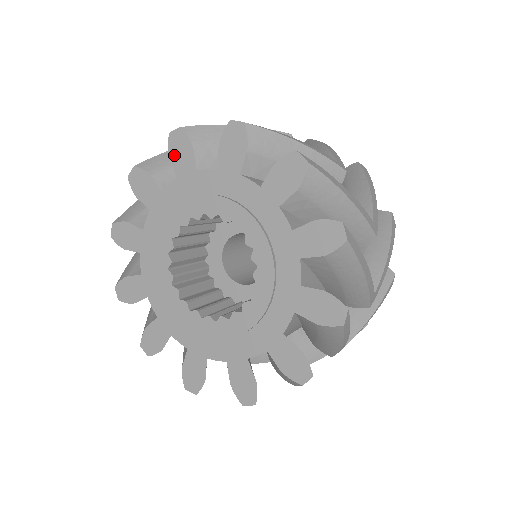
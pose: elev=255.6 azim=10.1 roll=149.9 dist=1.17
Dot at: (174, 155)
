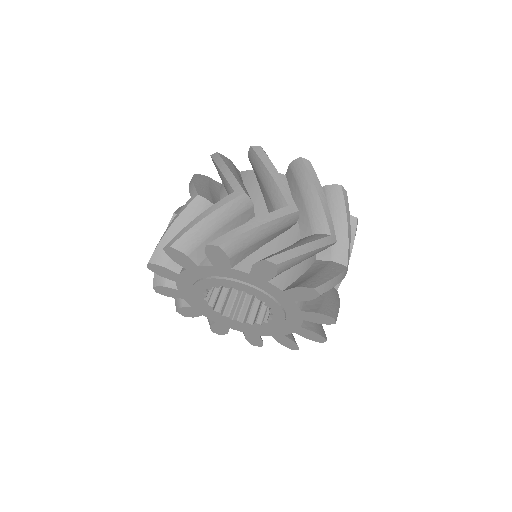
Dot at: (258, 267)
